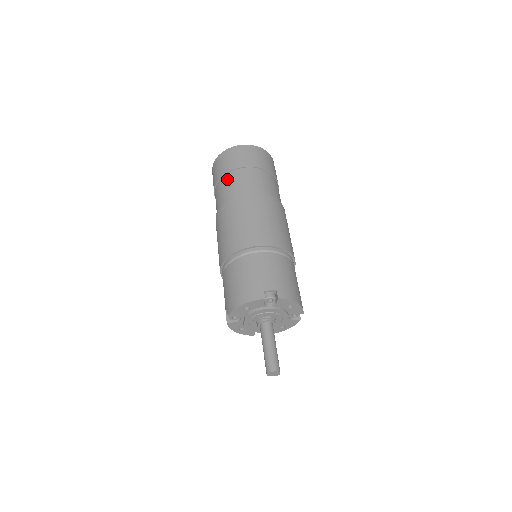
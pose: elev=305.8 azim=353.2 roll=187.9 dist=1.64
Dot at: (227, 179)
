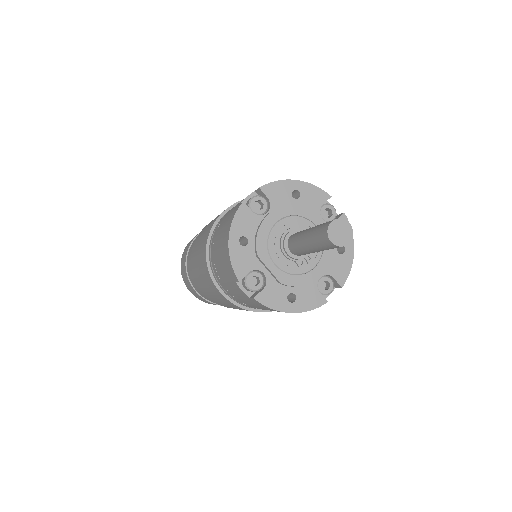
Dot at: (187, 260)
